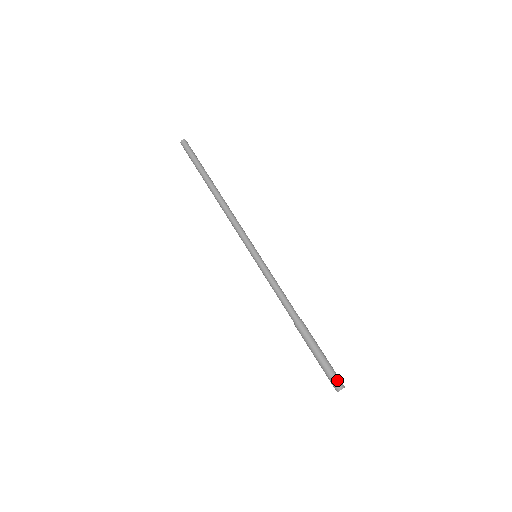
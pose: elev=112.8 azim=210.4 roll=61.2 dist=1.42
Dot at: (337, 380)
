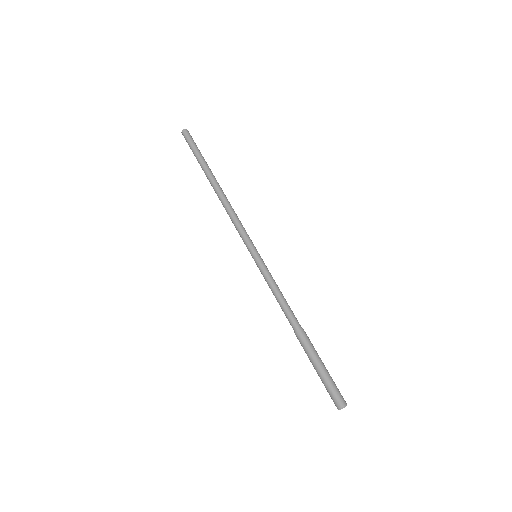
Dot at: occluded
